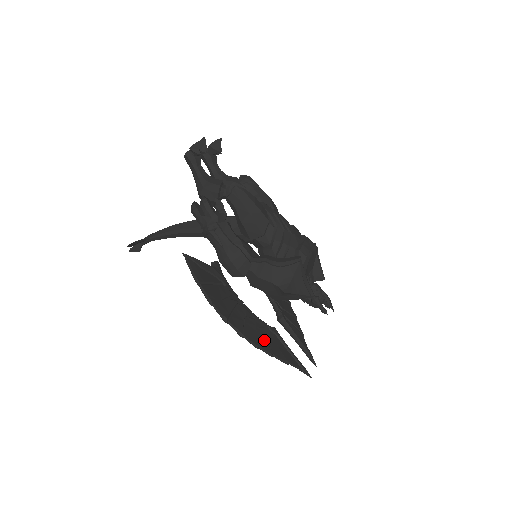
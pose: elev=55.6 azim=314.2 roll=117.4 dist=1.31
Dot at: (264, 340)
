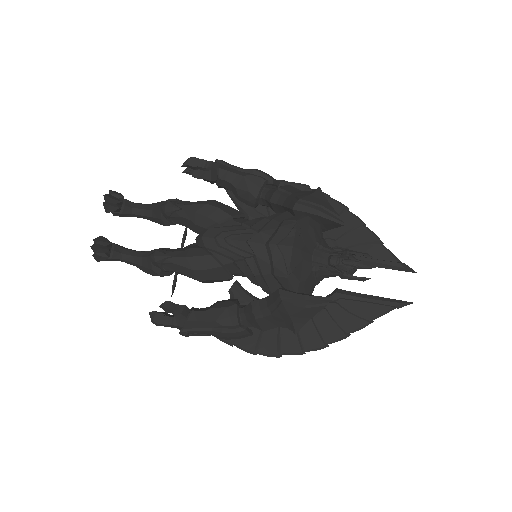
Dot at: (330, 327)
